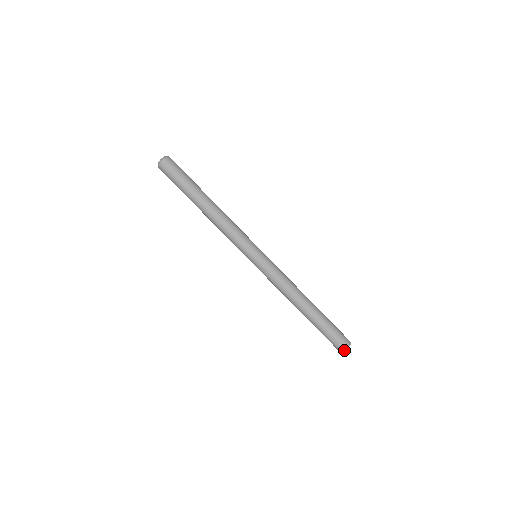
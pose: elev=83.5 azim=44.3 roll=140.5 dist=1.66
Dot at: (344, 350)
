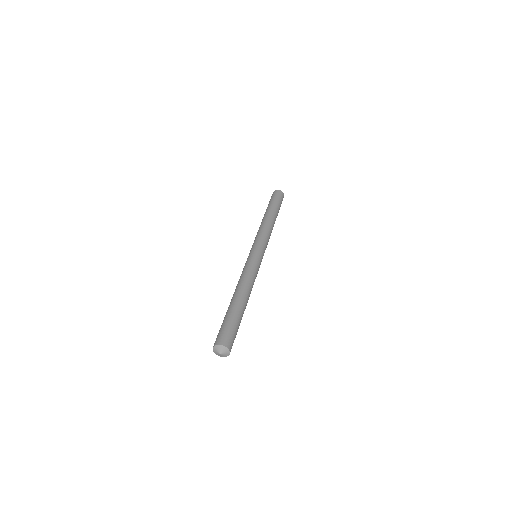
Dot at: (225, 345)
